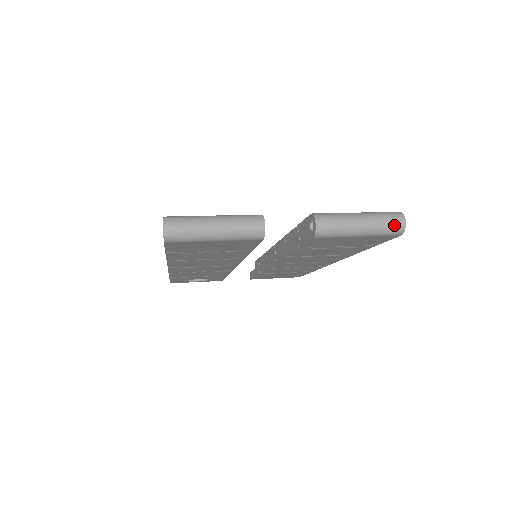
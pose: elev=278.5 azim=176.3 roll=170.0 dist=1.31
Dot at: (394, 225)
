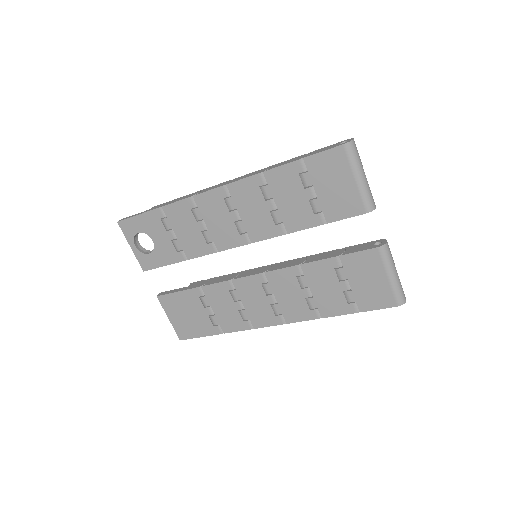
Dot at: (403, 294)
